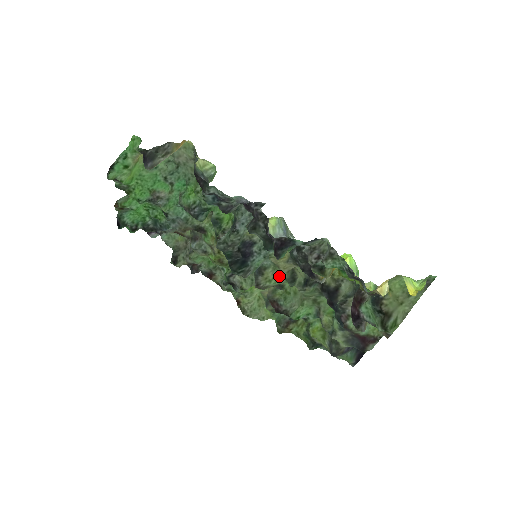
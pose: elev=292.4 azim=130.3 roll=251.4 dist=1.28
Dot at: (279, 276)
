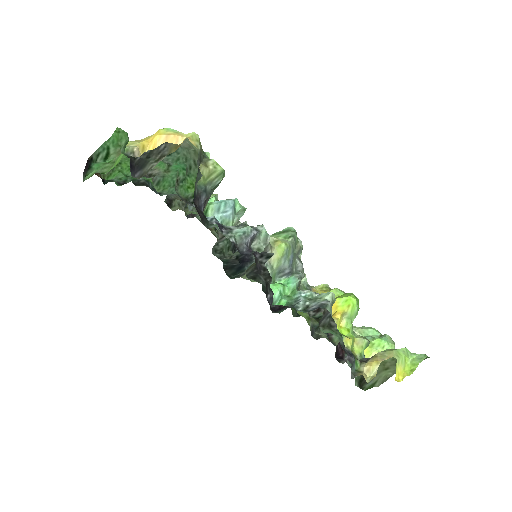
Dot at: occluded
